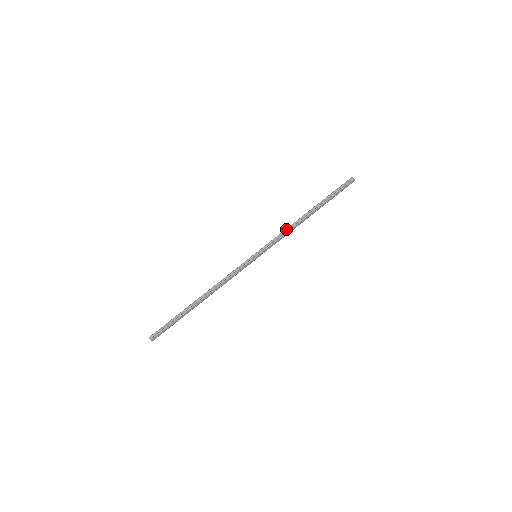
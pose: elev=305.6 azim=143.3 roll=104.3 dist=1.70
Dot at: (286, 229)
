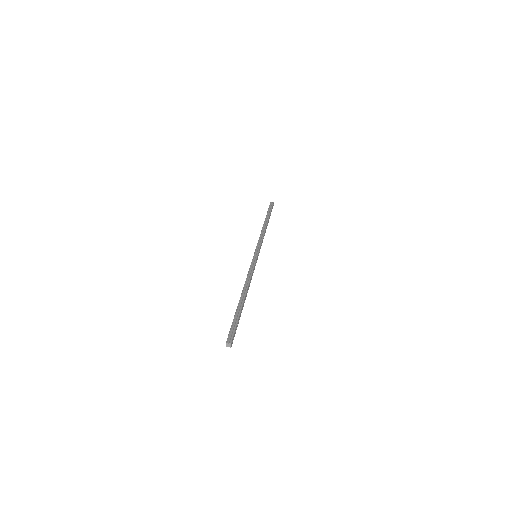
Dot at: (260, 235)
